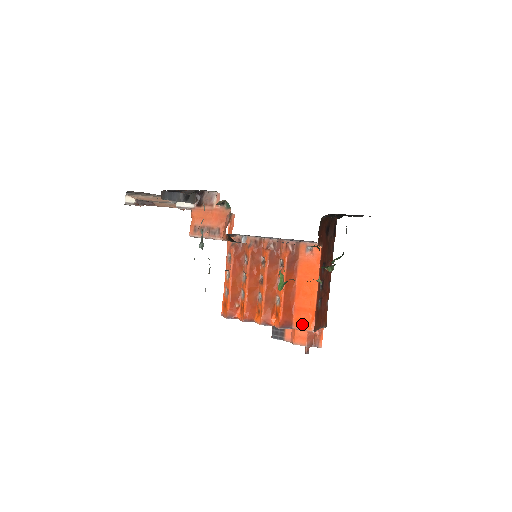
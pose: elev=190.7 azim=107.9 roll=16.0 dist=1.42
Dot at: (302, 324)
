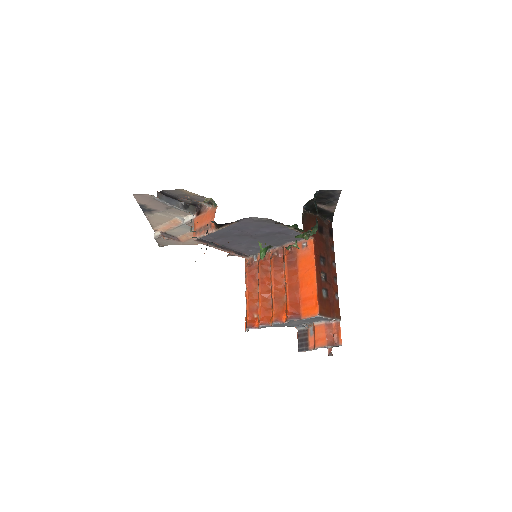
Dot at: (308, 312)
